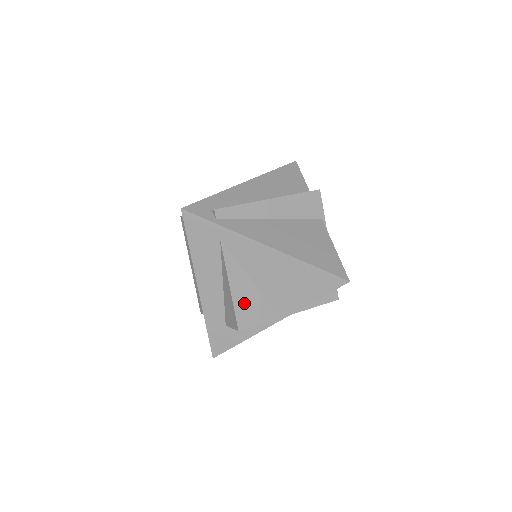
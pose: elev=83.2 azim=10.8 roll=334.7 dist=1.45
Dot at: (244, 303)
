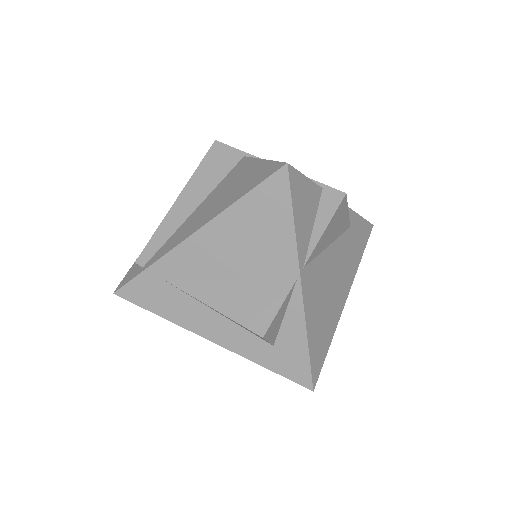
Dot at: (241, 306)
